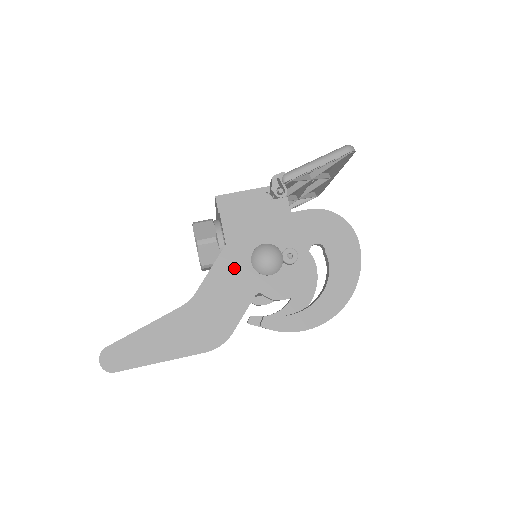
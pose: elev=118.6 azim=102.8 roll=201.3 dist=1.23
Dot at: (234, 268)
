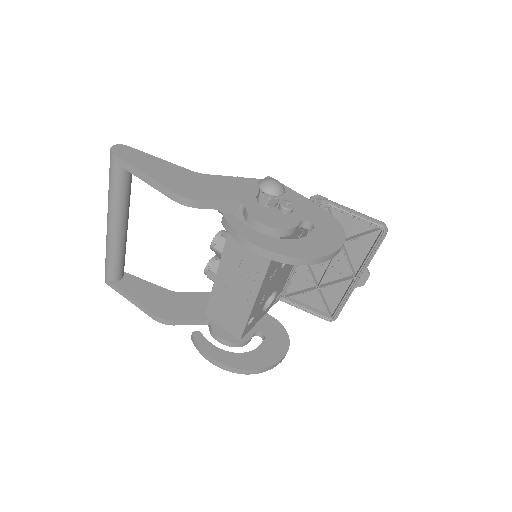
Dot at: (245, 187)
